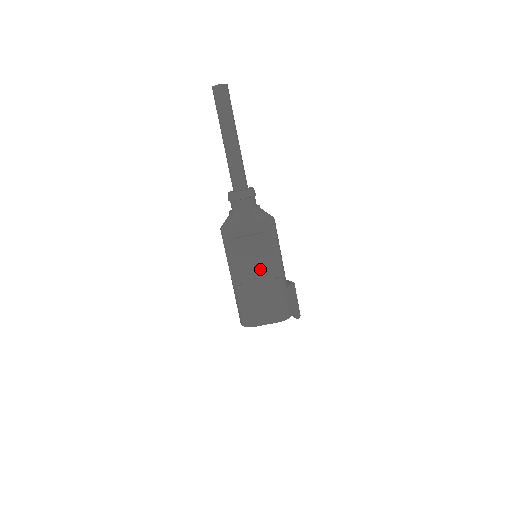
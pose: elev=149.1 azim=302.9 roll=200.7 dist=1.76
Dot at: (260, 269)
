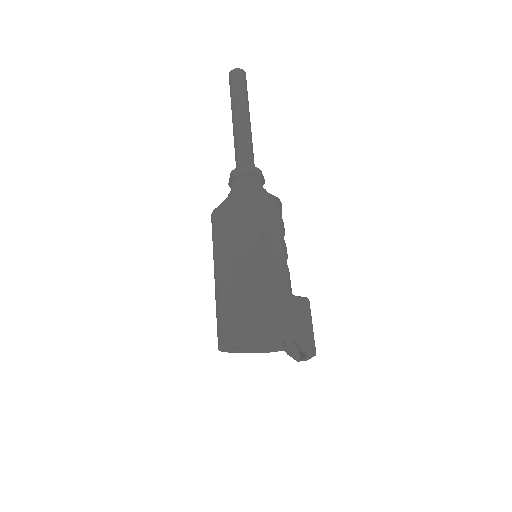
Dot at: (246, 256)
